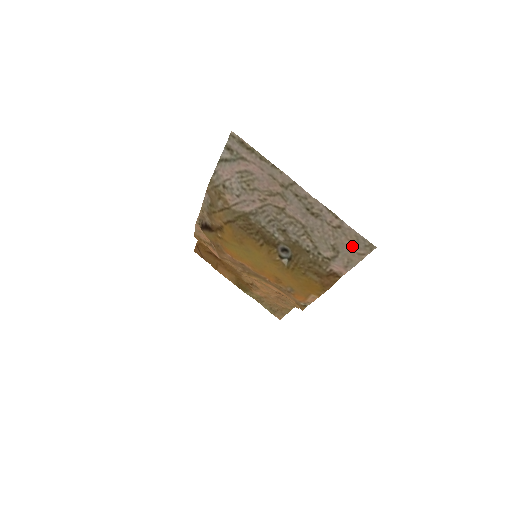
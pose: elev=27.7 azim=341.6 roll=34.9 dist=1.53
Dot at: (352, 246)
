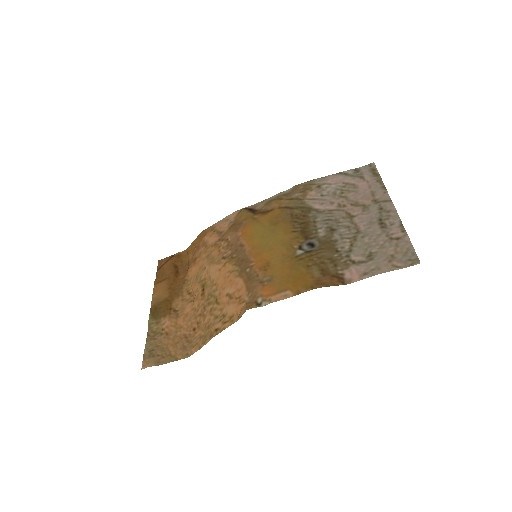
Dot at: (393, 257)
